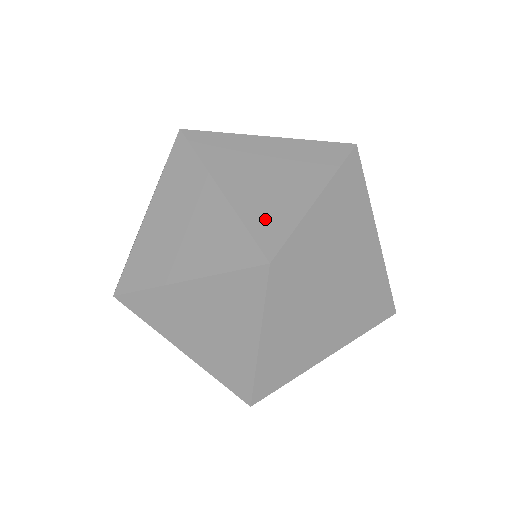
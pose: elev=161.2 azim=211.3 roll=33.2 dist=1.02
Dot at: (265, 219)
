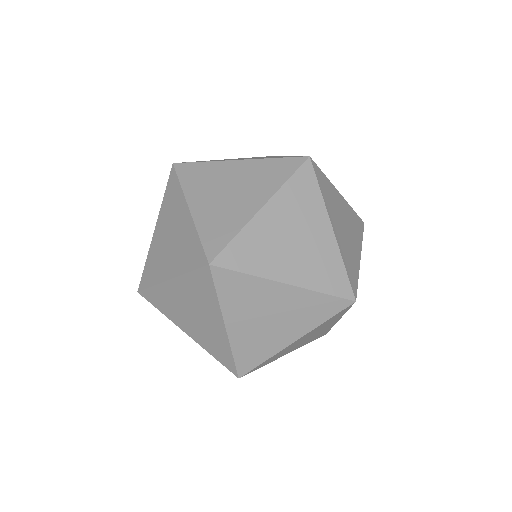
Dot at: (215, 230)
